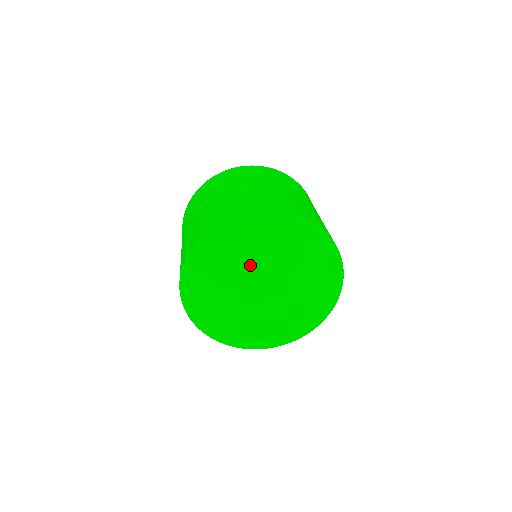
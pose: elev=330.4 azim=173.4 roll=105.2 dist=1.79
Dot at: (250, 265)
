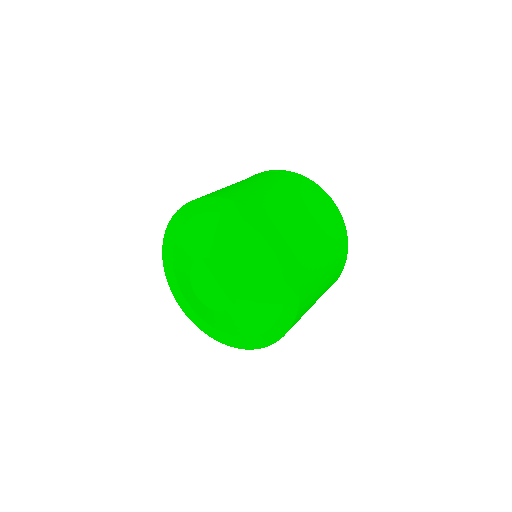
Dot at: (221, 250)
